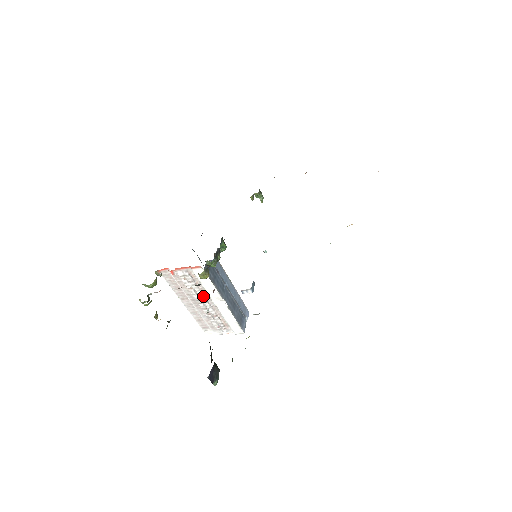
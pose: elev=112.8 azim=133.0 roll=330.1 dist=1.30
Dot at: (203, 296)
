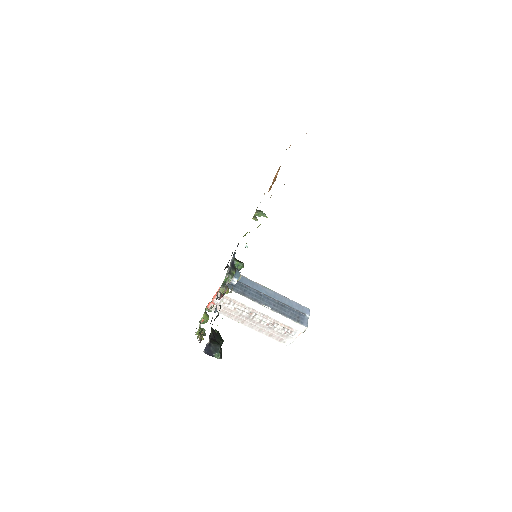
Dot at: (248, 311)
